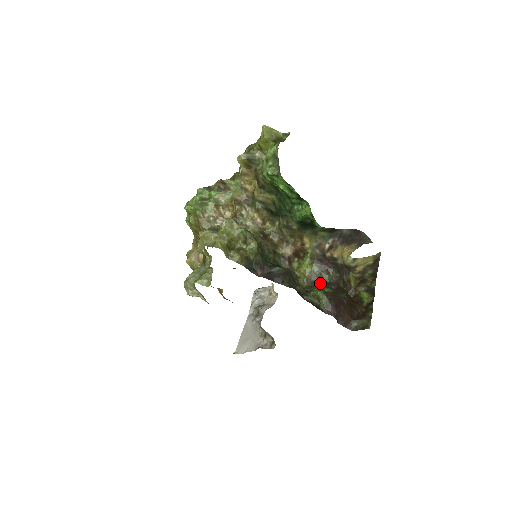
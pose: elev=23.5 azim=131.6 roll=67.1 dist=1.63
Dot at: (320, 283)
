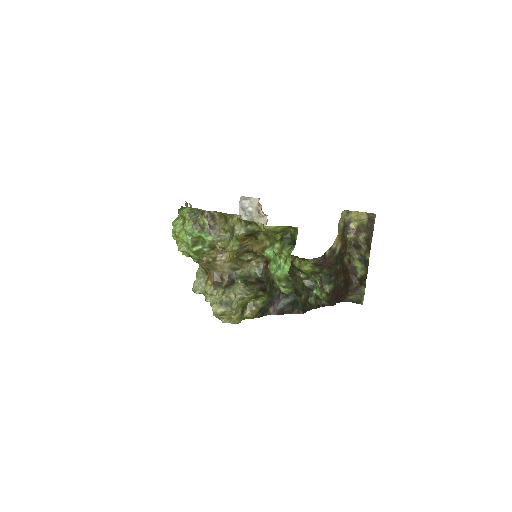
Dot at: (321, 279)
